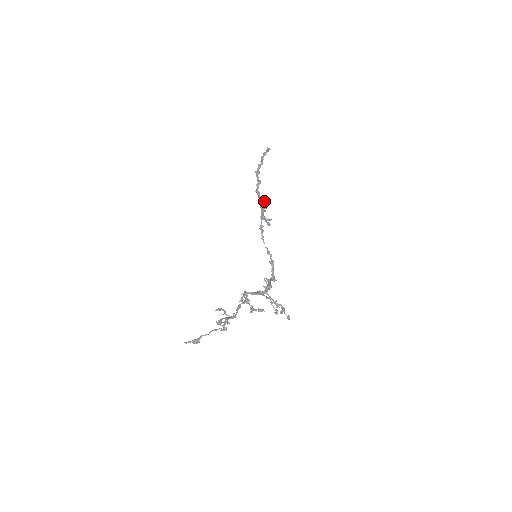
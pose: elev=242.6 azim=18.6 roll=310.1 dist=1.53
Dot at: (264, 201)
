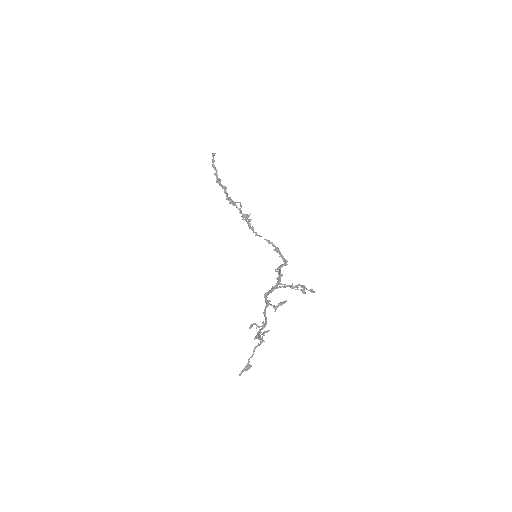
Dot at: (236, 202)
